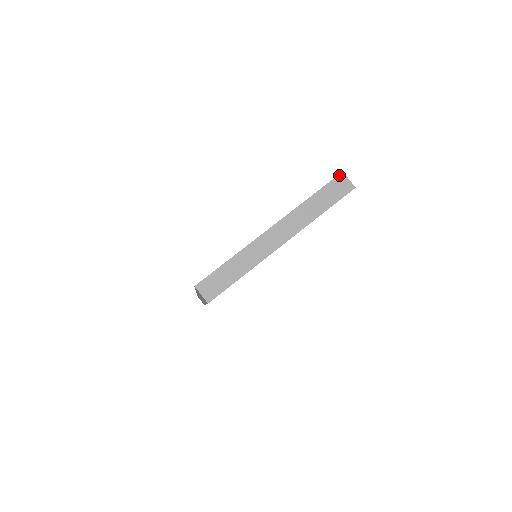
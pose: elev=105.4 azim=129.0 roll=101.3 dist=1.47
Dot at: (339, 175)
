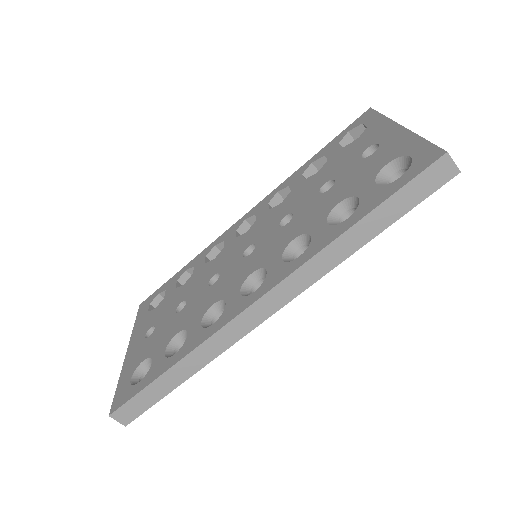
Dot at: (372, 109)
